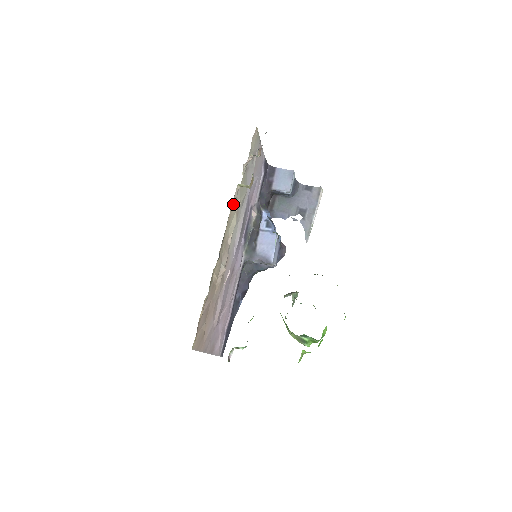
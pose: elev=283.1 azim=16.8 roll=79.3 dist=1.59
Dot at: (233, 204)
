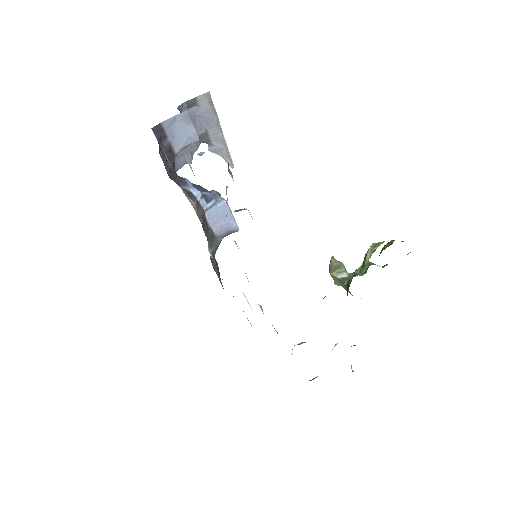
Dot at: occluded
